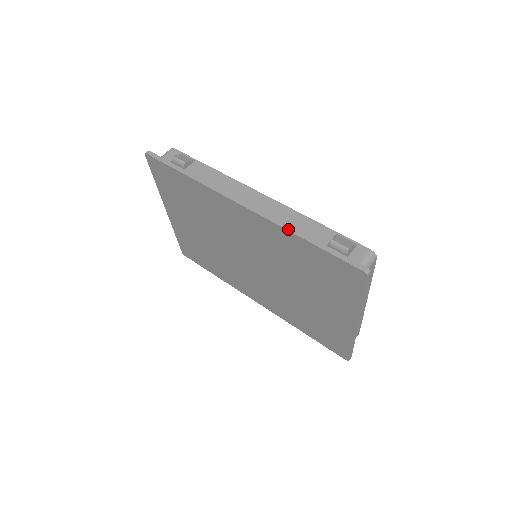
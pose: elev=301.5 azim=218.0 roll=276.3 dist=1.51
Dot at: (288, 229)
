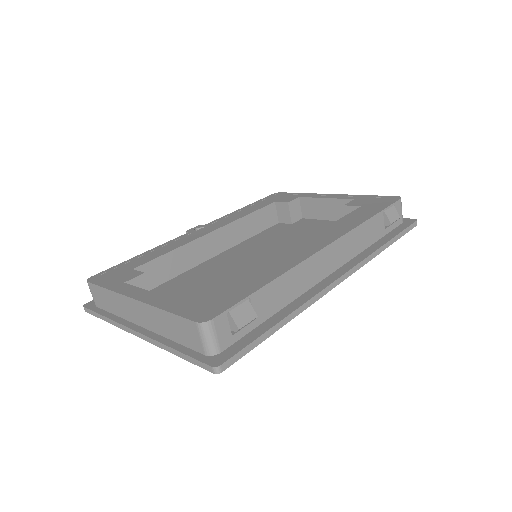
Dot at: occluded
